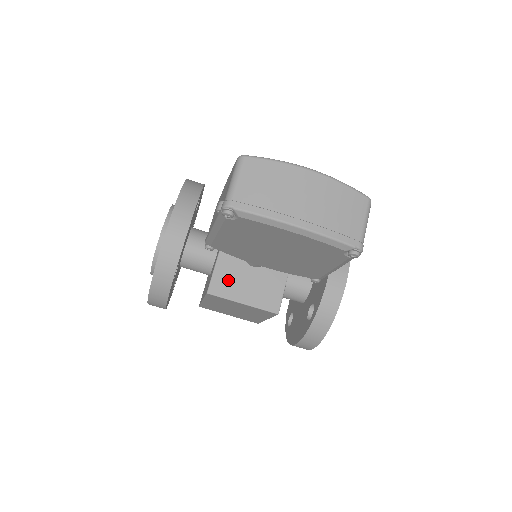
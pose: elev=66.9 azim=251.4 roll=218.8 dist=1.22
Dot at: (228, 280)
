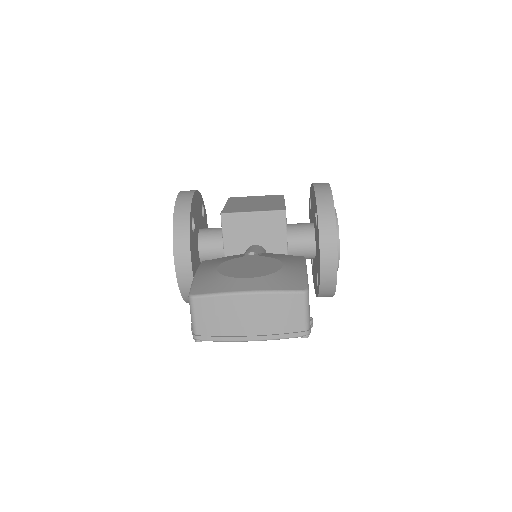
Dot at: occluded
